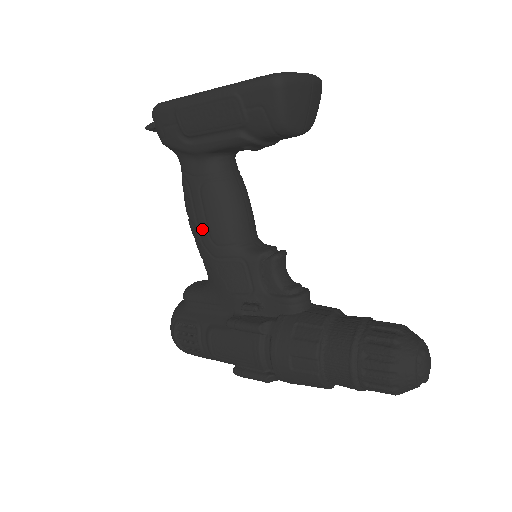
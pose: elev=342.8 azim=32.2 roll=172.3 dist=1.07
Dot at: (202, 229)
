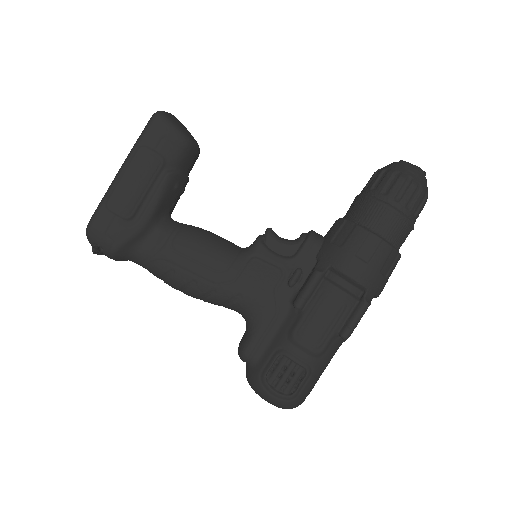
Dot at: (204, 274)
